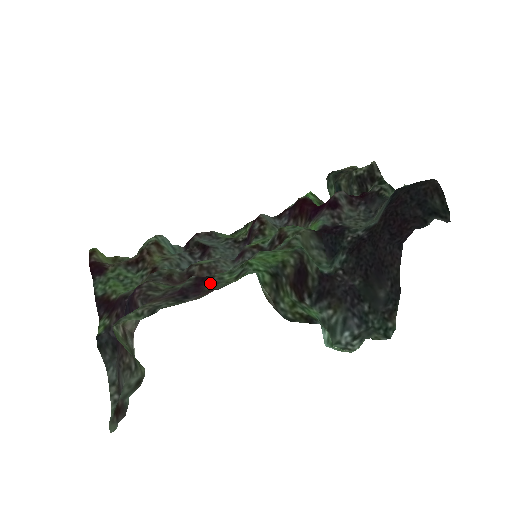
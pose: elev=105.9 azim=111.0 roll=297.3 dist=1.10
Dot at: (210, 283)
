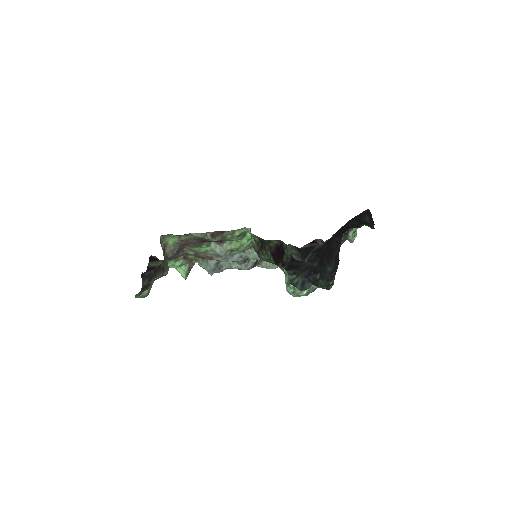
Dot at: (222, 240)
